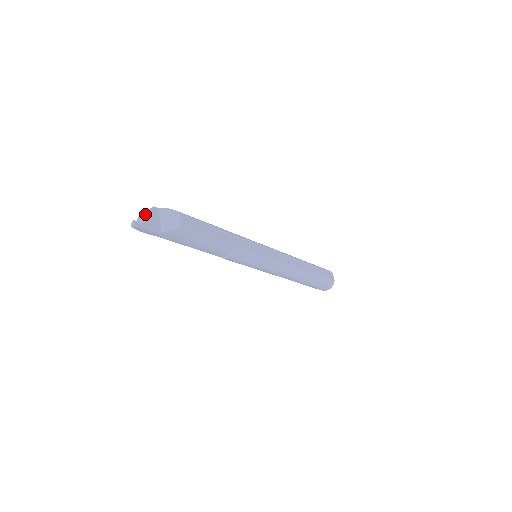
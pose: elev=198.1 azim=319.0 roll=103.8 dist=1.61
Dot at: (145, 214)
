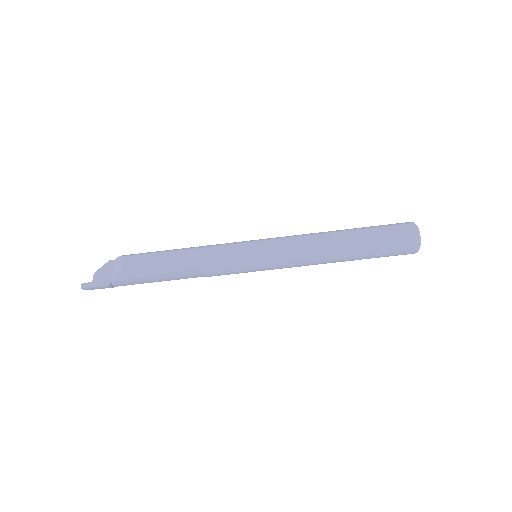
Dot at: (97, 272)
